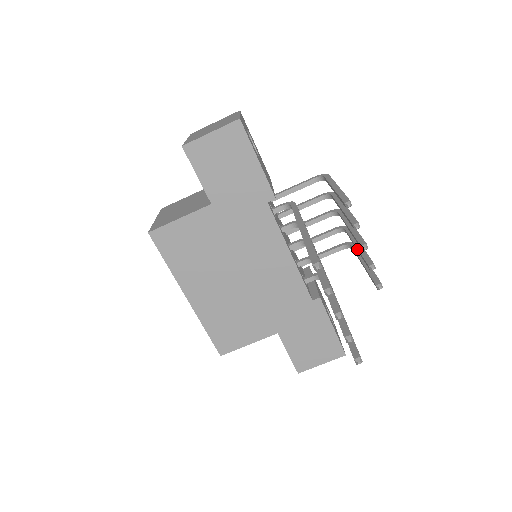
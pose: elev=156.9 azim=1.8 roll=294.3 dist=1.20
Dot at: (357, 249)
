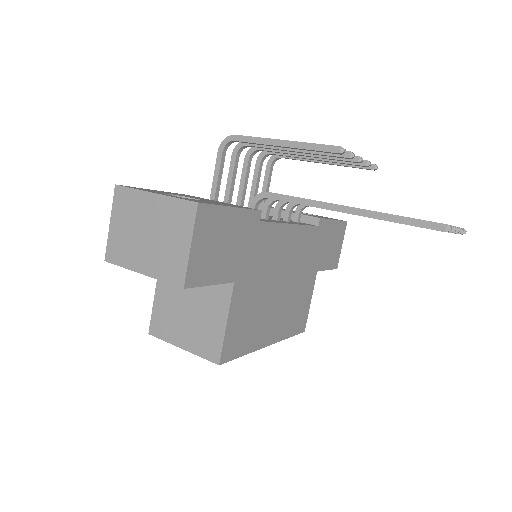
Dot at: occluded
